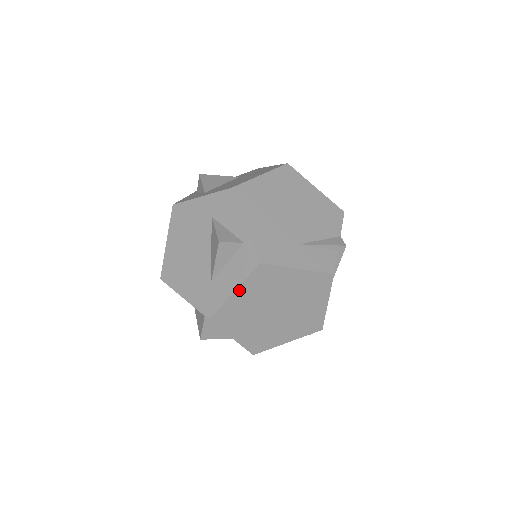
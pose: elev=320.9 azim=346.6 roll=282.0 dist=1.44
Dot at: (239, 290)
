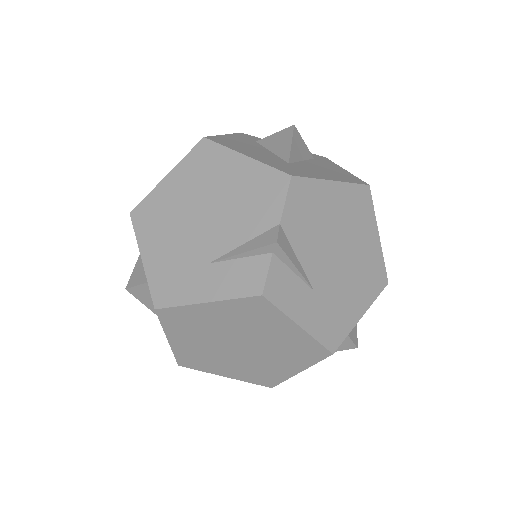
Dot at: (170, 337)
